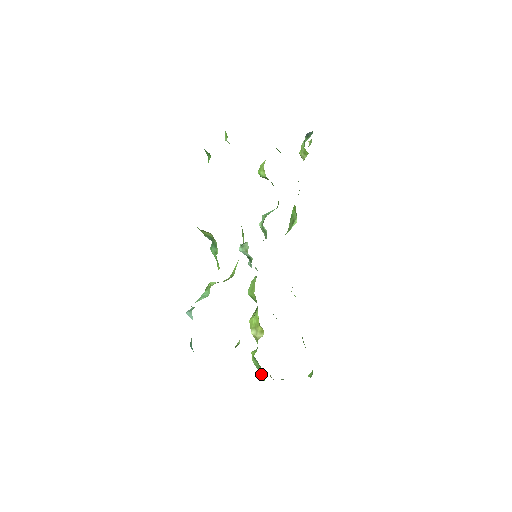
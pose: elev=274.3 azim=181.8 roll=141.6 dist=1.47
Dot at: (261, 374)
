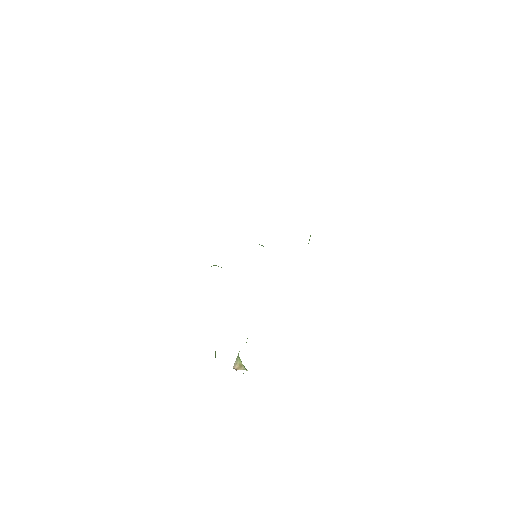
Dot at: occluded
